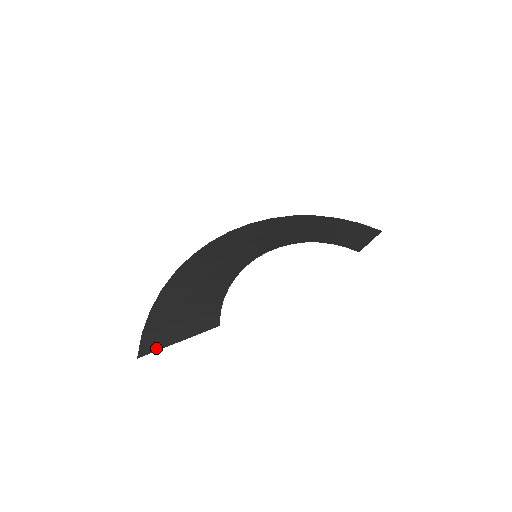
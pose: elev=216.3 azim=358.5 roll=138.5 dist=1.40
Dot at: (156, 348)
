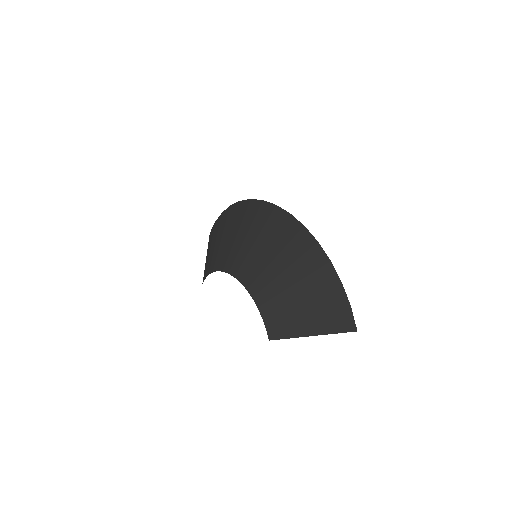
Dot at: (208, 243)
